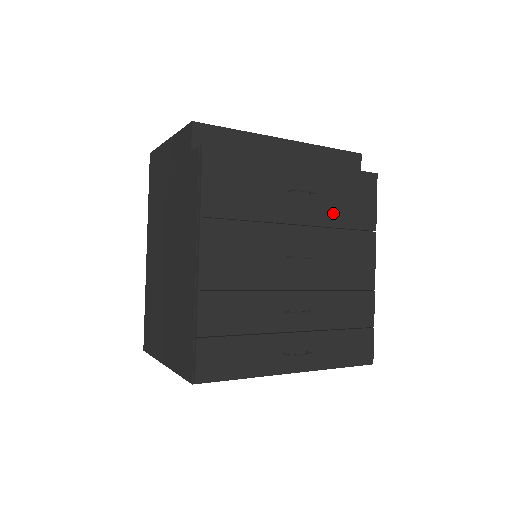
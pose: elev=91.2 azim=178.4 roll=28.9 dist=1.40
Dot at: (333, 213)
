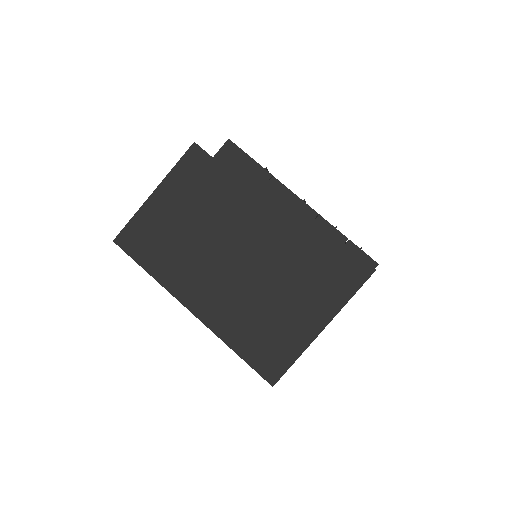
Dot at: occluded
